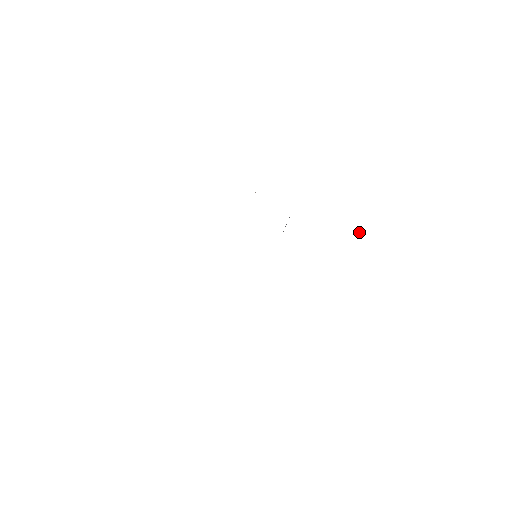
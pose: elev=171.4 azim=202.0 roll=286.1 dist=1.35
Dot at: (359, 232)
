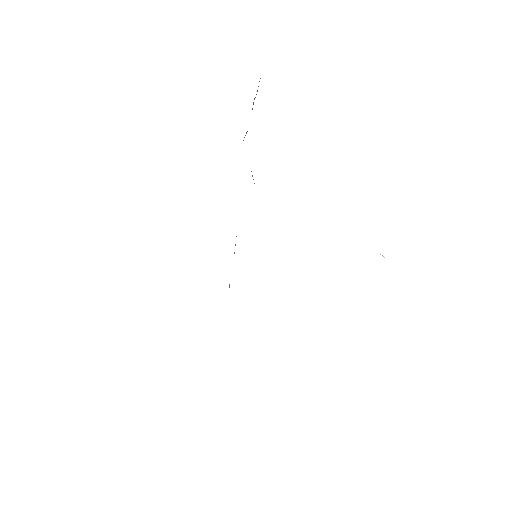
Dot at: (380, 254)
